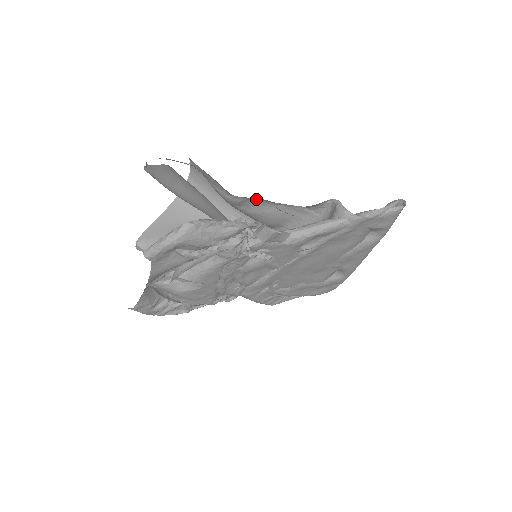
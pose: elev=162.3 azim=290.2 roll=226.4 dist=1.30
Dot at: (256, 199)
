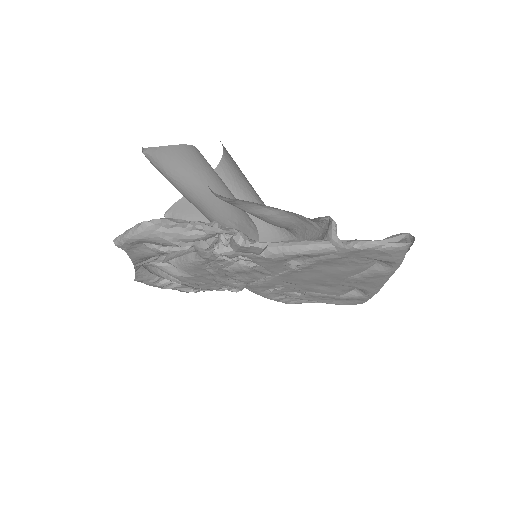
Dot at: (247, 201)
